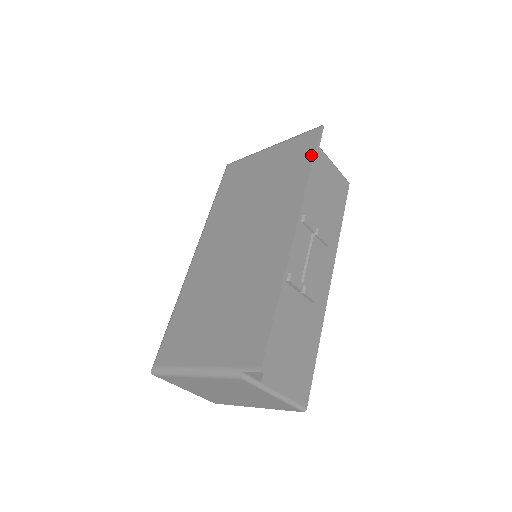
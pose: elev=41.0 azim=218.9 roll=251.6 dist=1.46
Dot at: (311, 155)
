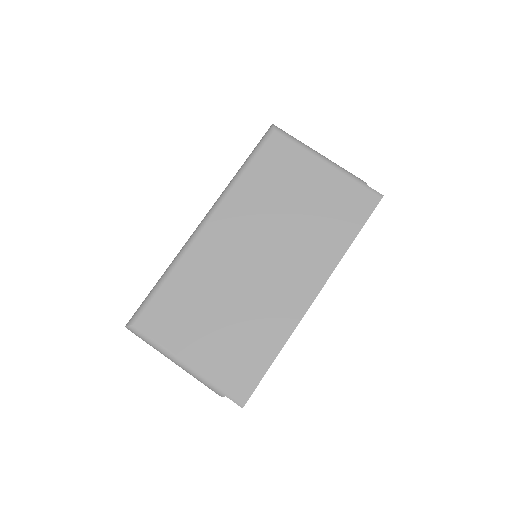
Dot at: (360, 225)
